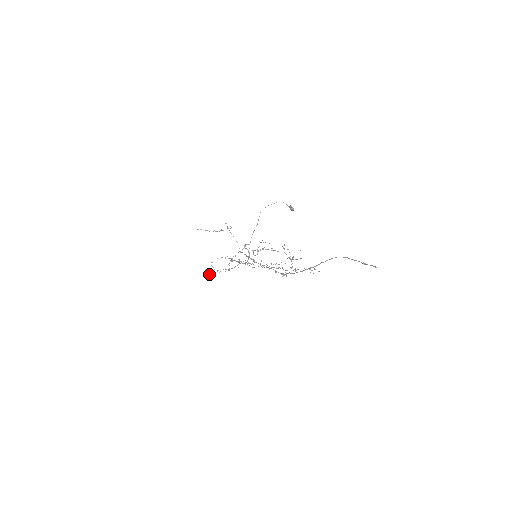
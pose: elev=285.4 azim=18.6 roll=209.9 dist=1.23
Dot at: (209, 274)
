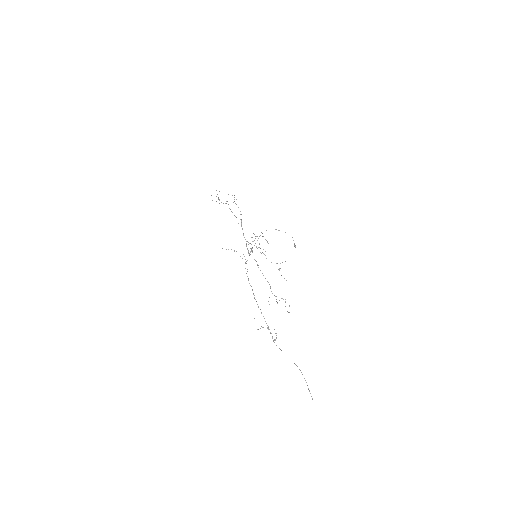
Dot at: occluded
